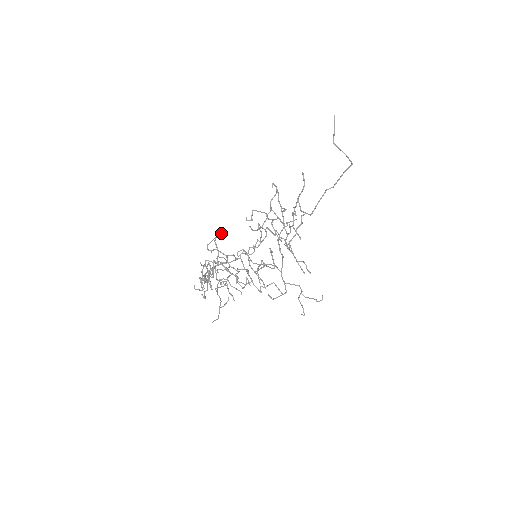
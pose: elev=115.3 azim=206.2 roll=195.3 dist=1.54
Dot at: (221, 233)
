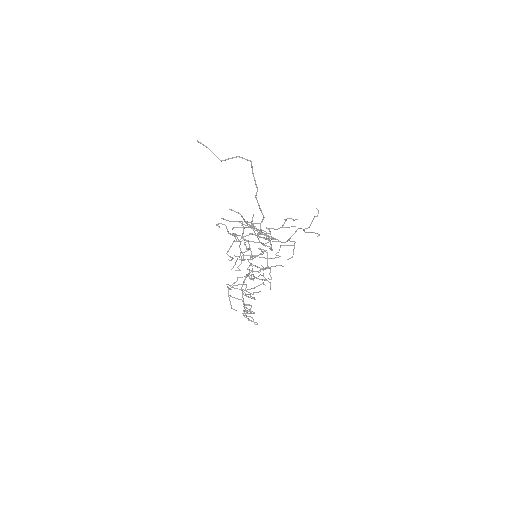
Dot at: (228, 289)
